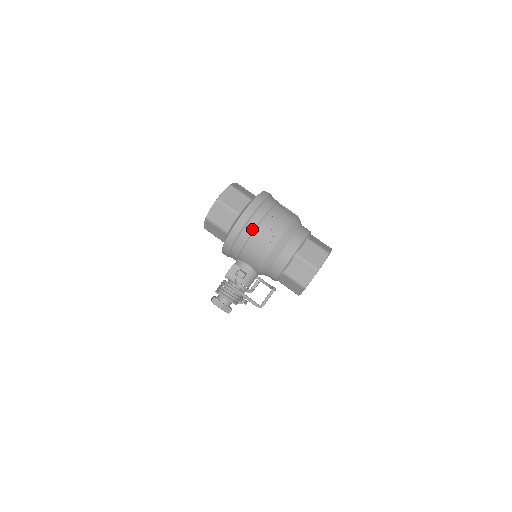
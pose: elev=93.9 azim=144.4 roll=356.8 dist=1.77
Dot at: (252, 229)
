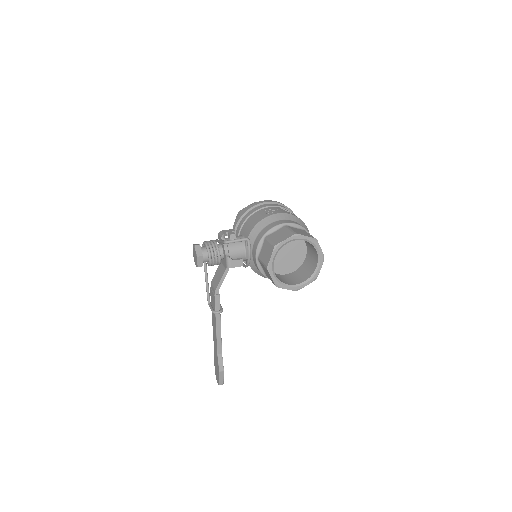
Dot at: (264, 206)
